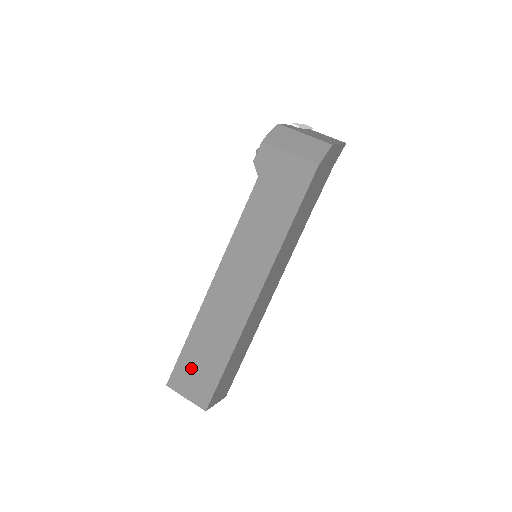
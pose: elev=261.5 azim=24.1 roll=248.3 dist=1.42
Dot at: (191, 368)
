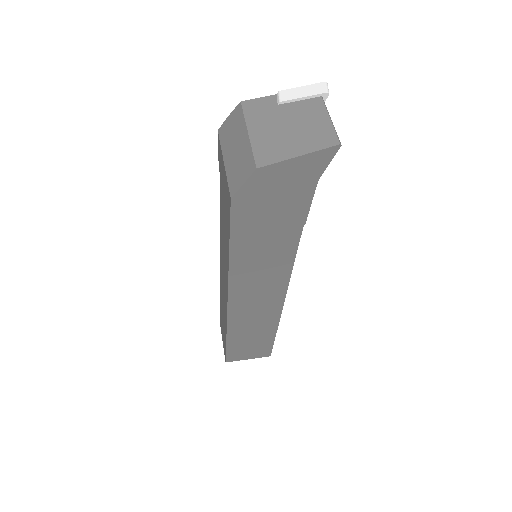
Dot at: occluded
